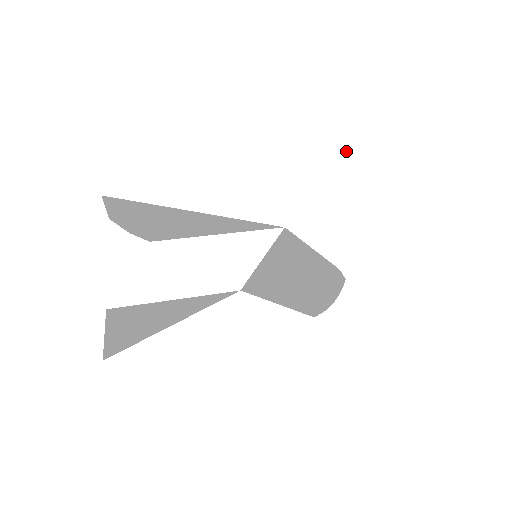
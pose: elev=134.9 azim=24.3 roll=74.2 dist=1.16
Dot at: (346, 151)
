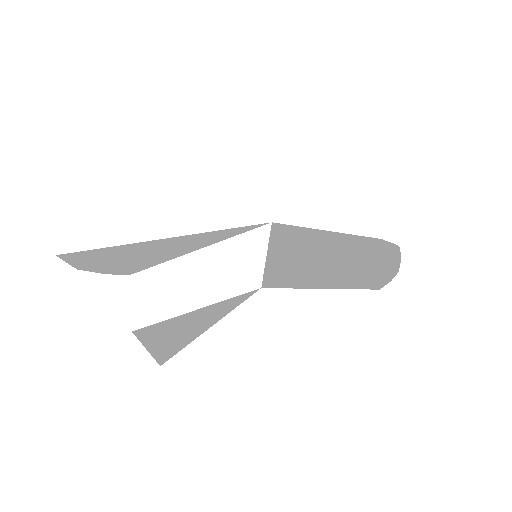
Dot at: (298, 126)
